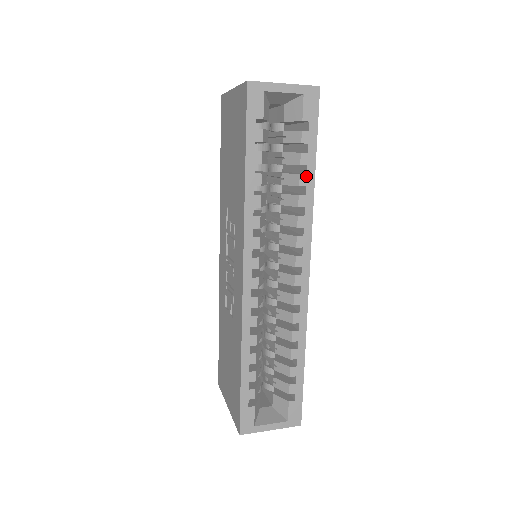
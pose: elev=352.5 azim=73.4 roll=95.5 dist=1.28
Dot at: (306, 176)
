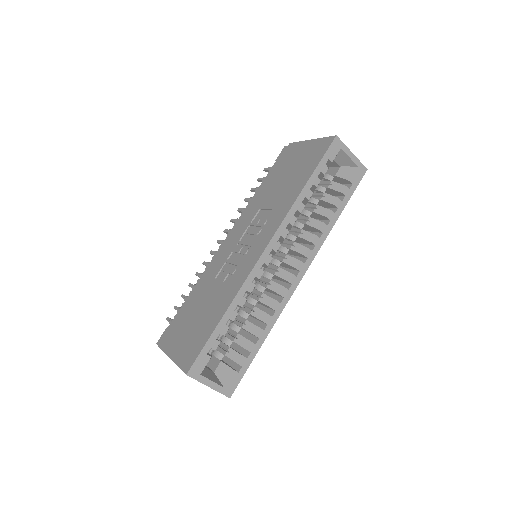
Dot at: (334, 214)
